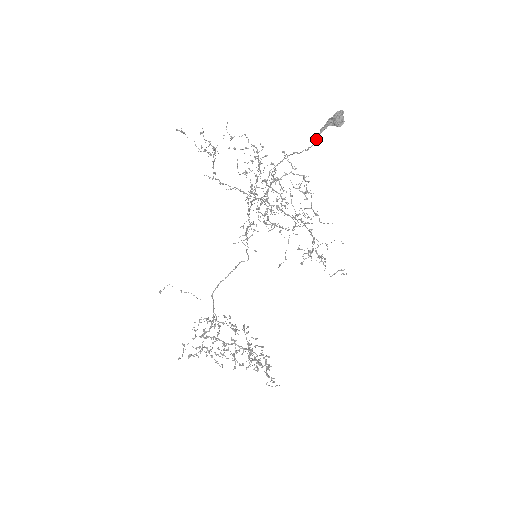
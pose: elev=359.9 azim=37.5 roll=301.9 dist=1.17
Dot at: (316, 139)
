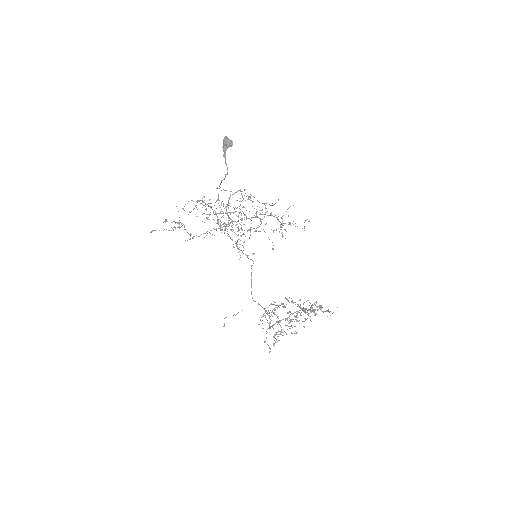
Dot at: (226, 164)
